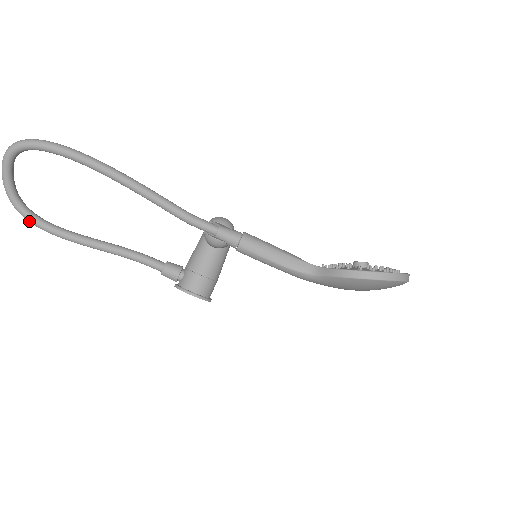
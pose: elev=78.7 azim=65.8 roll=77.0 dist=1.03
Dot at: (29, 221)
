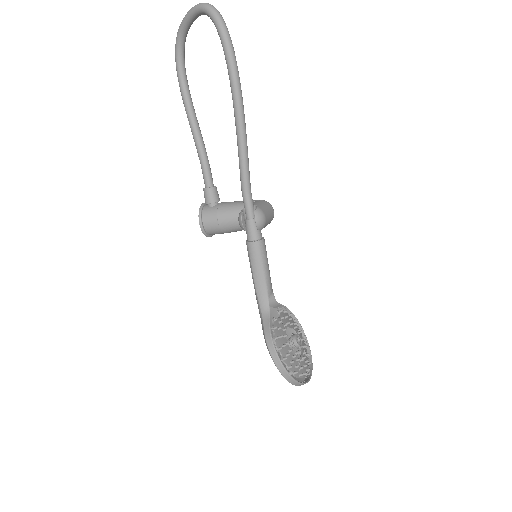
Dot at: (175, 58)
